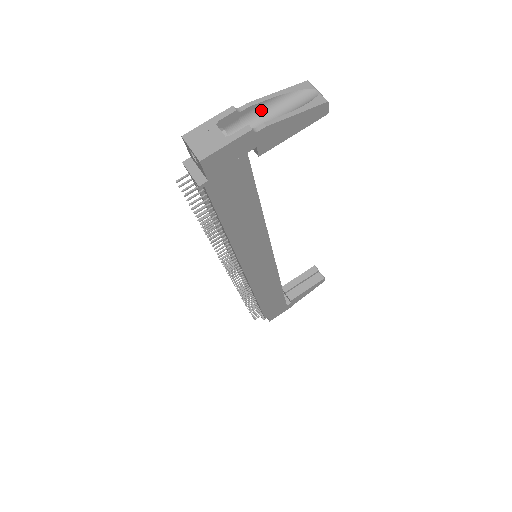
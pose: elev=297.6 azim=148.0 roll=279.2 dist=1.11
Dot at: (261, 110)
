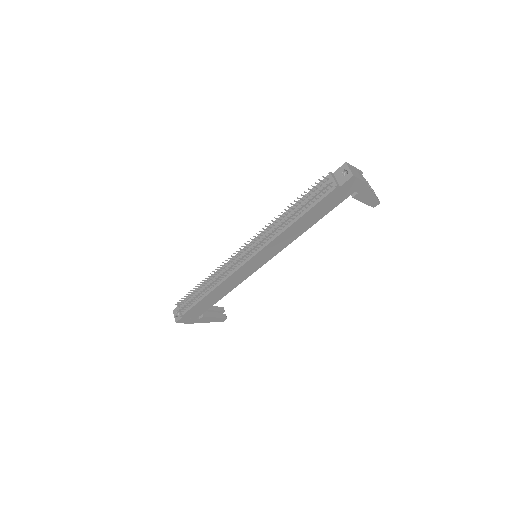
Dot at: occluded
